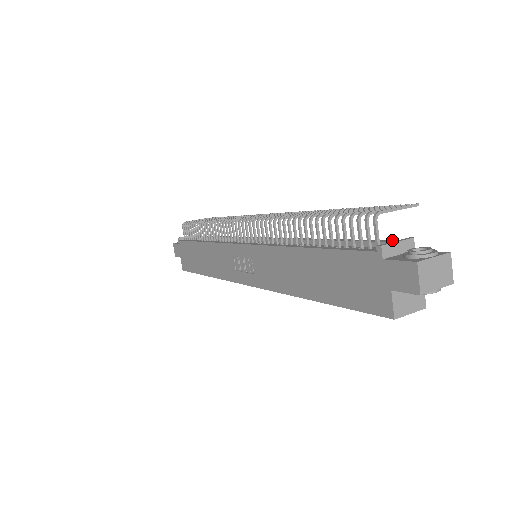
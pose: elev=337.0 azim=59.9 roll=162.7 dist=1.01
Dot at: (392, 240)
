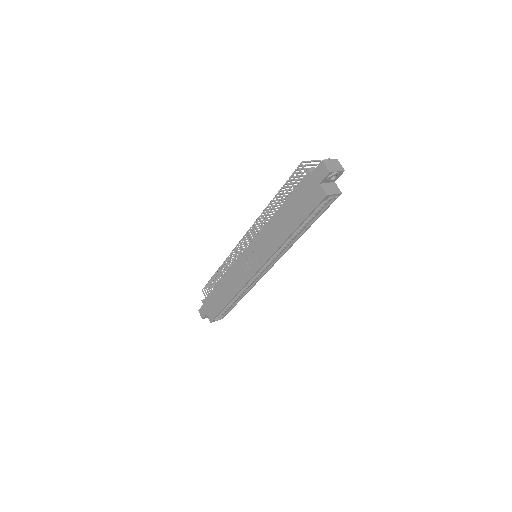
Dot at: occluded
